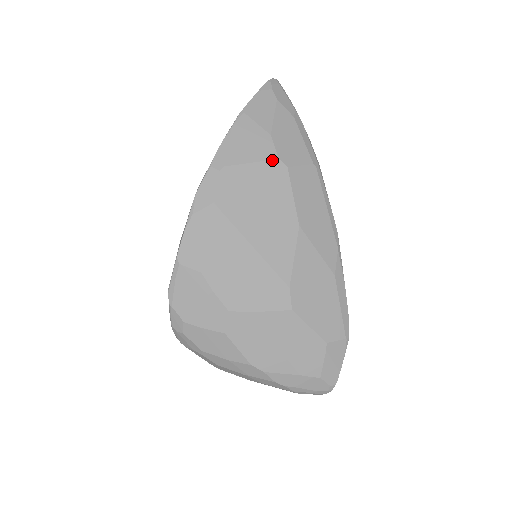
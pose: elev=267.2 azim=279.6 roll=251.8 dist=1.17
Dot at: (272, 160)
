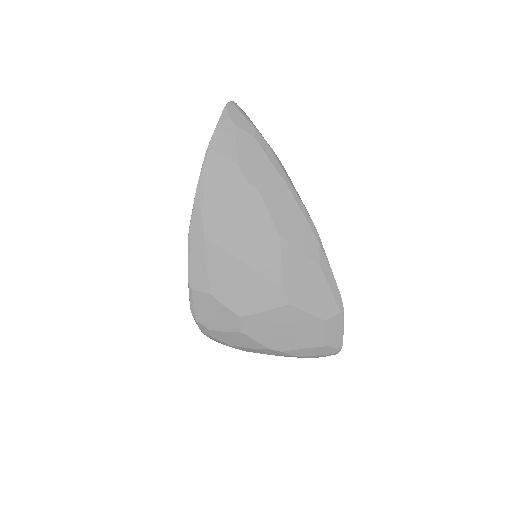
Dot at: (243, 187)
